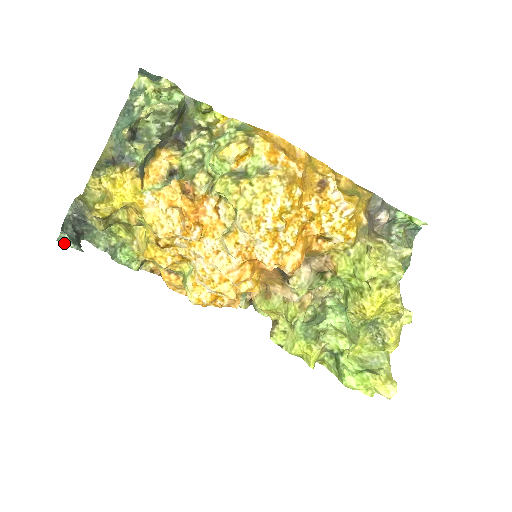
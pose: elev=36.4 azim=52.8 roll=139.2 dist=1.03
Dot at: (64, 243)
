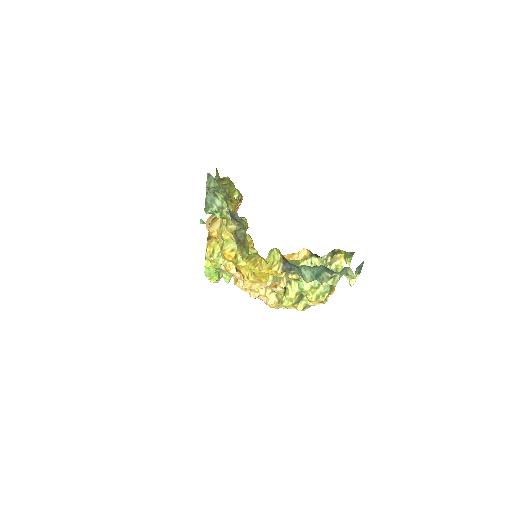
Dot at: (201, 221)
